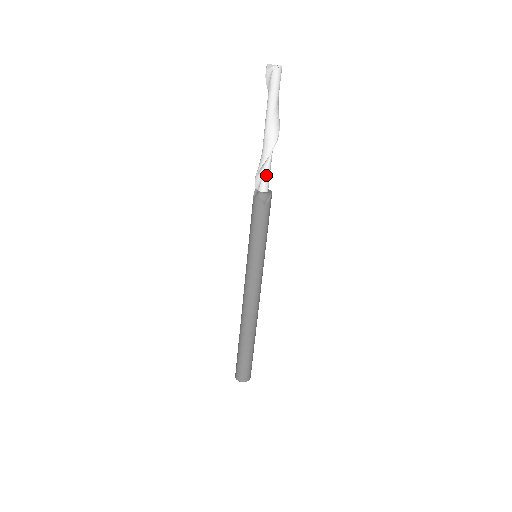
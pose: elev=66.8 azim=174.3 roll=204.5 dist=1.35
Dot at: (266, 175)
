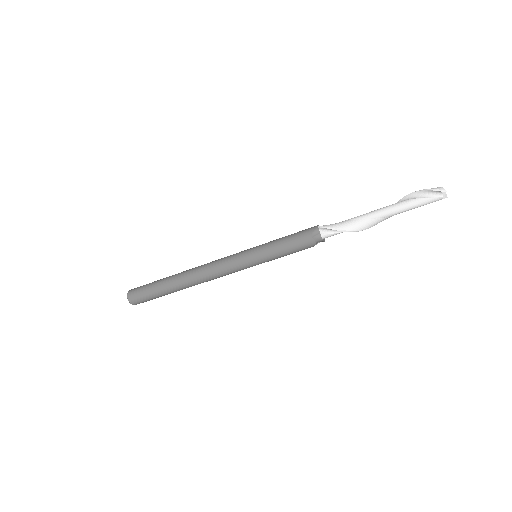
Dot at: occluded
